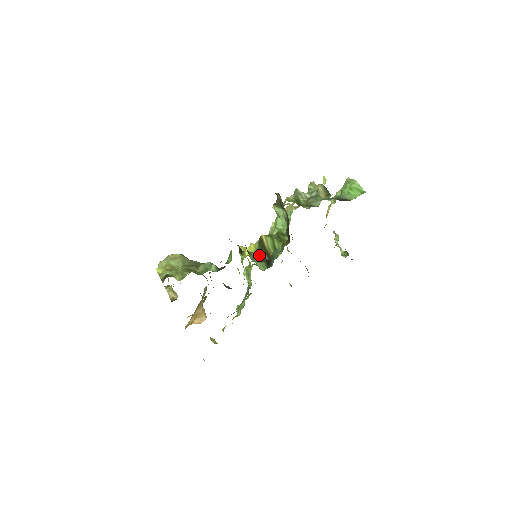
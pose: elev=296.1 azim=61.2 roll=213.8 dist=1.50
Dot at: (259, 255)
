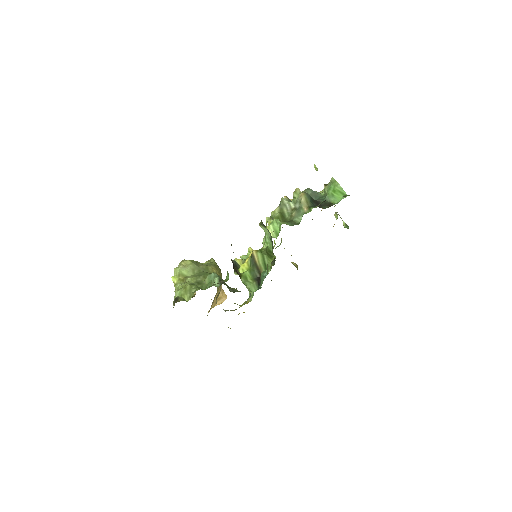
Dot at: (251, 273)
